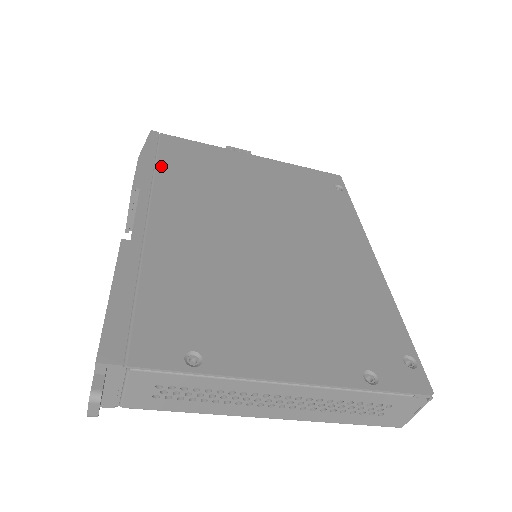
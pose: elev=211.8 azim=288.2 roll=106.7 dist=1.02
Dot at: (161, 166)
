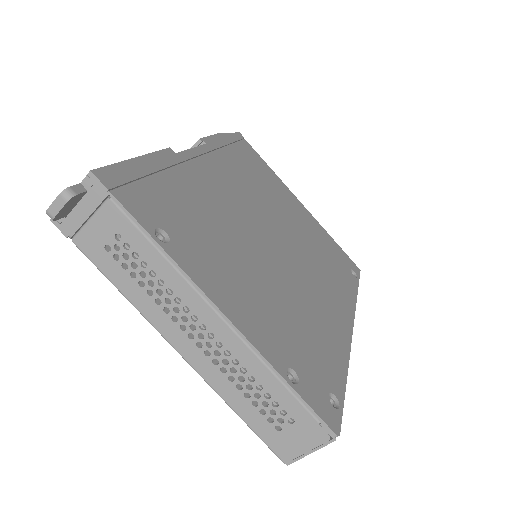
Dot at: (231, 149)
